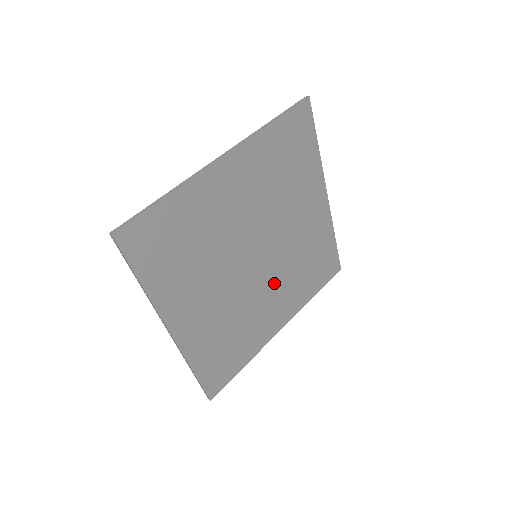
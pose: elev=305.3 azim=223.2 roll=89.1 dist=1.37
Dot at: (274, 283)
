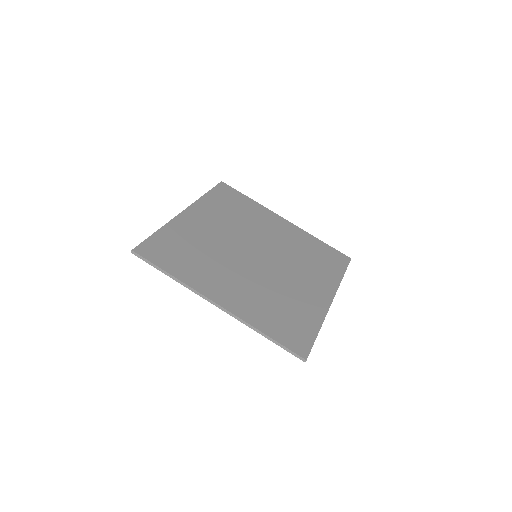
Dot at: (289, 270)
